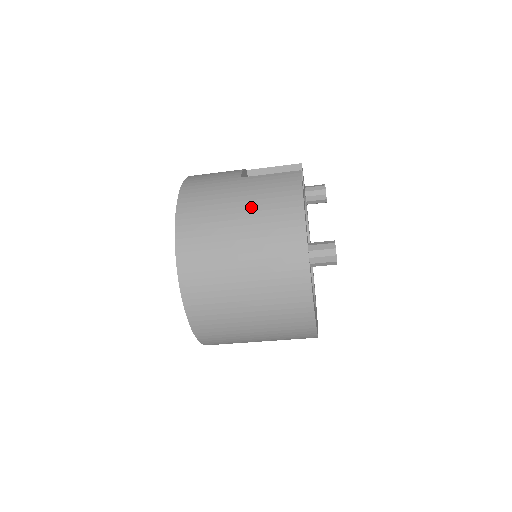
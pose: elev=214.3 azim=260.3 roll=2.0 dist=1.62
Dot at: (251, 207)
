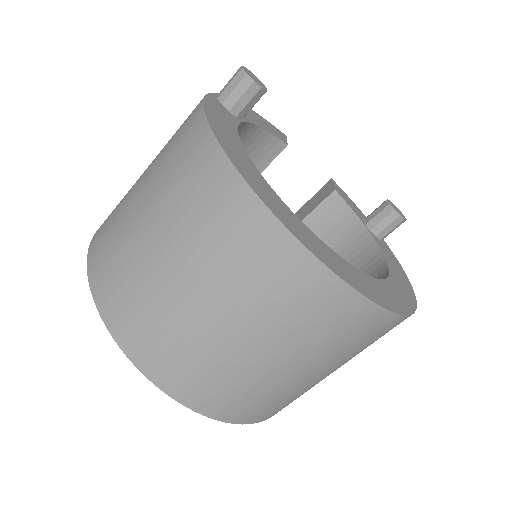
Dot at: occluded
